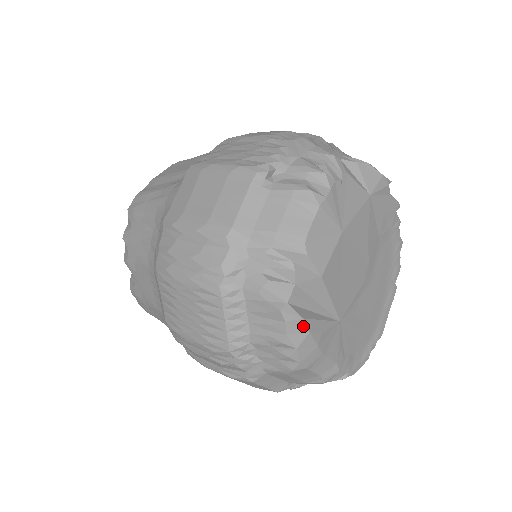
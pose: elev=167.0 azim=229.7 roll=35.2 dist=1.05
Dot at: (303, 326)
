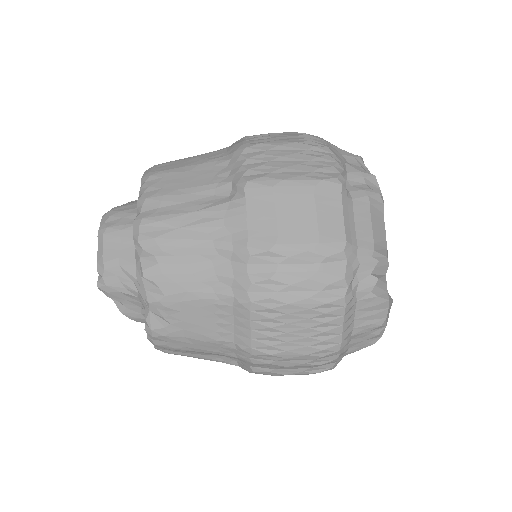
Dot at: occluded
